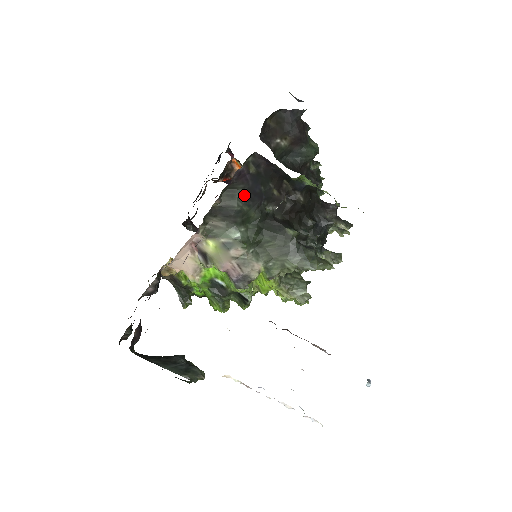
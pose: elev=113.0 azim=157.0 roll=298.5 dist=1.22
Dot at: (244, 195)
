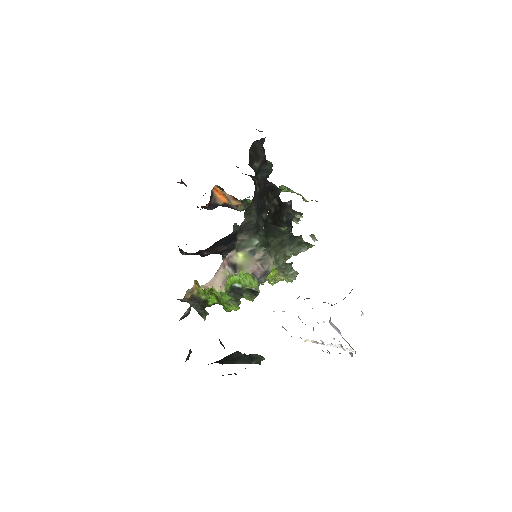
Dot at: (256, 211)
